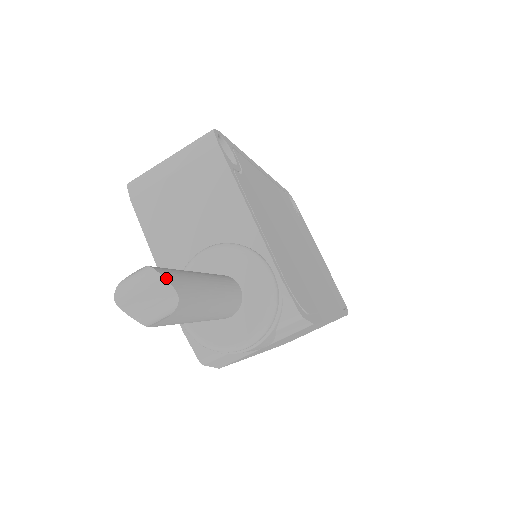
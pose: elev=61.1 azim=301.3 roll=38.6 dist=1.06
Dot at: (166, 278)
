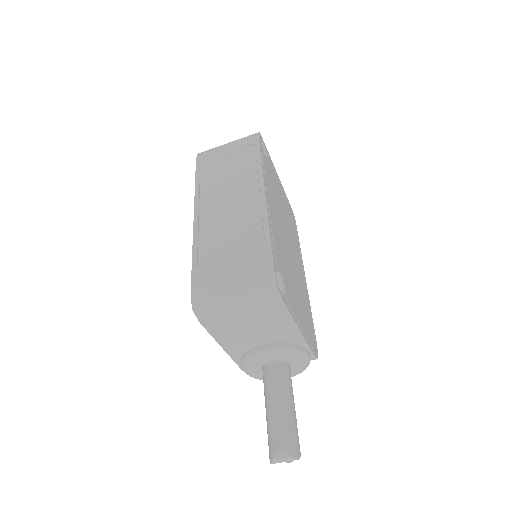
Dot at: occluded
